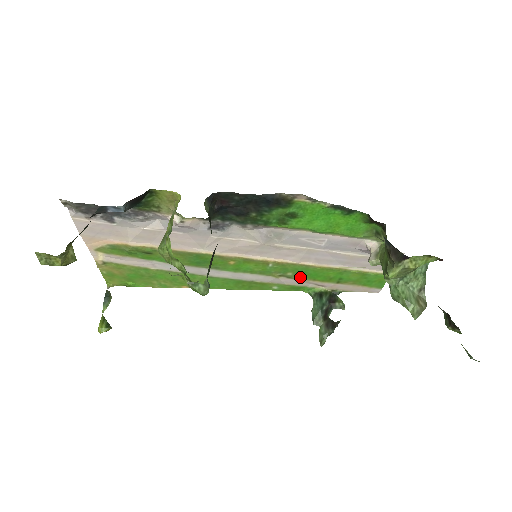
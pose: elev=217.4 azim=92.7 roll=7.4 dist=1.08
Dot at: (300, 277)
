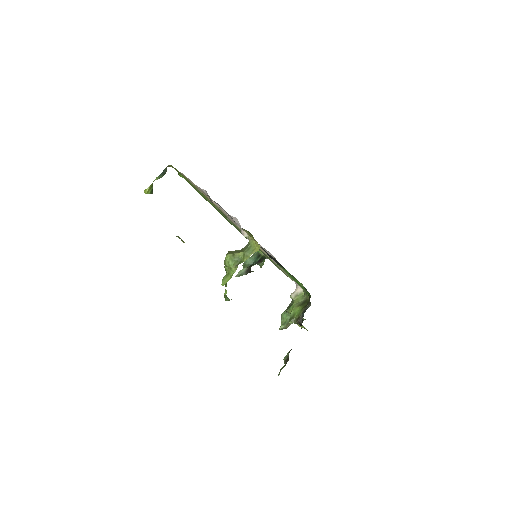
Dot at: (261, 251)
